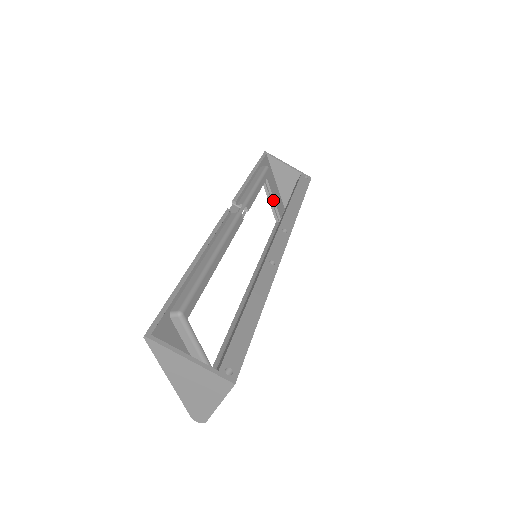
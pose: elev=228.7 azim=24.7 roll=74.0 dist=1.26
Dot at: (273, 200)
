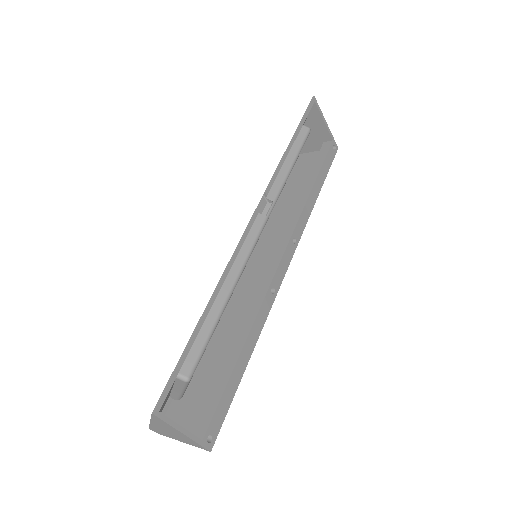
Dot at: occluded
